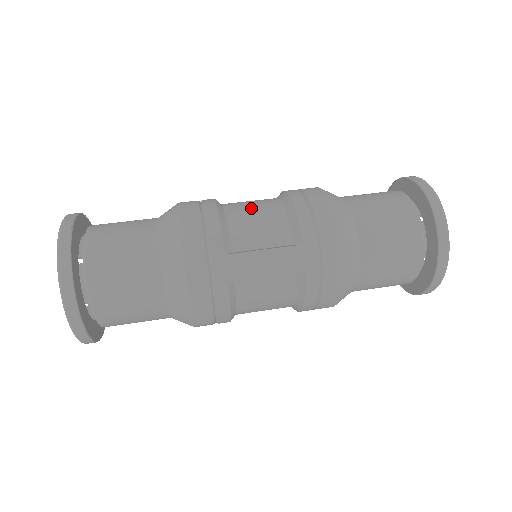
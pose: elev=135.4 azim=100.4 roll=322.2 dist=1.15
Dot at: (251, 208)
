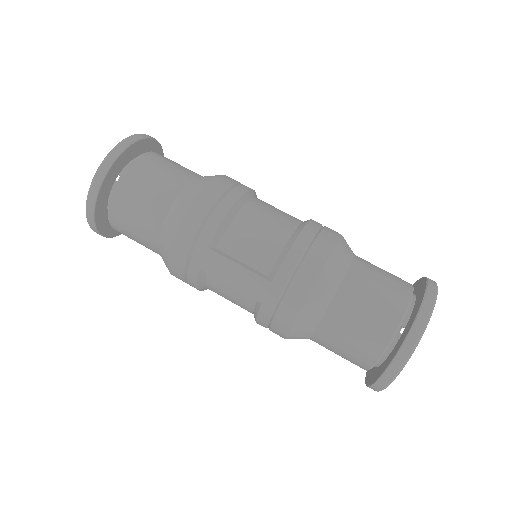
Dot at: (262, 221)
